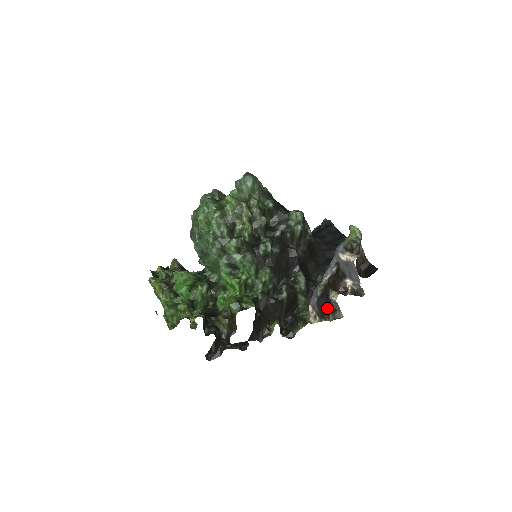
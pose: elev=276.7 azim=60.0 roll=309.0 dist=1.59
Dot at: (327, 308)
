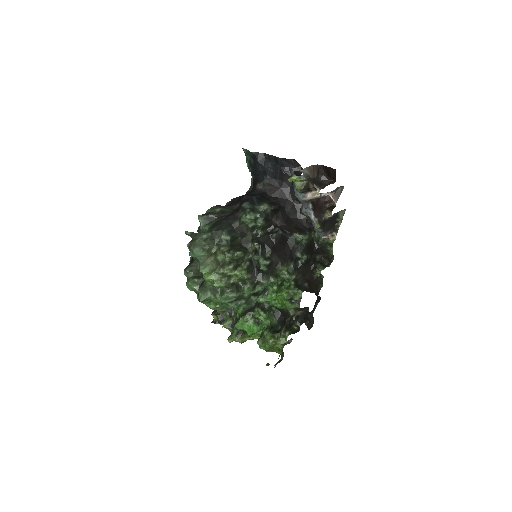
Dot at: (332, 222)
